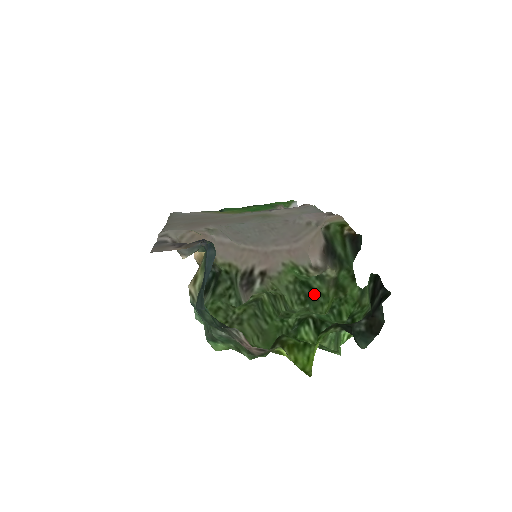
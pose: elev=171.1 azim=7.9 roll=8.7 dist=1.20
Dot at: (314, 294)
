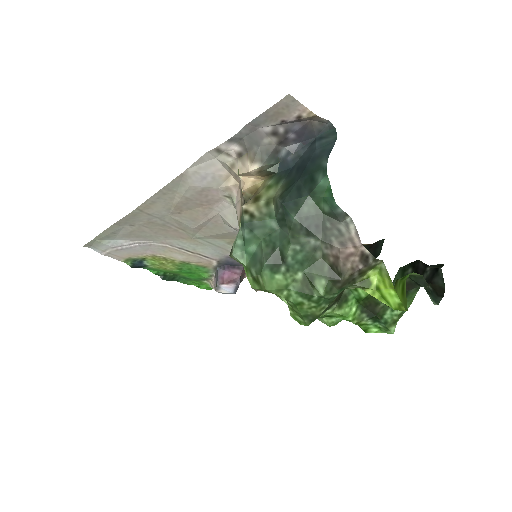
Dot at: occluded
